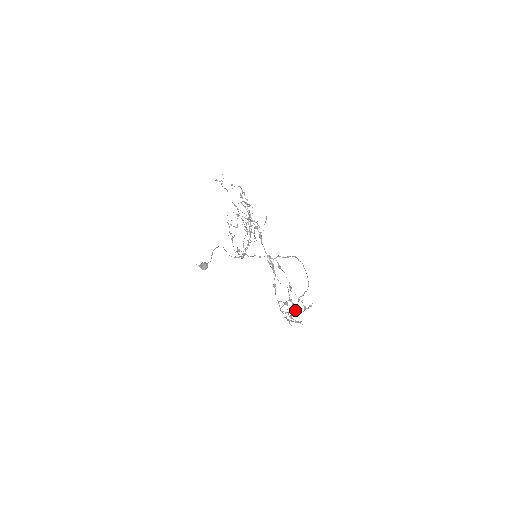
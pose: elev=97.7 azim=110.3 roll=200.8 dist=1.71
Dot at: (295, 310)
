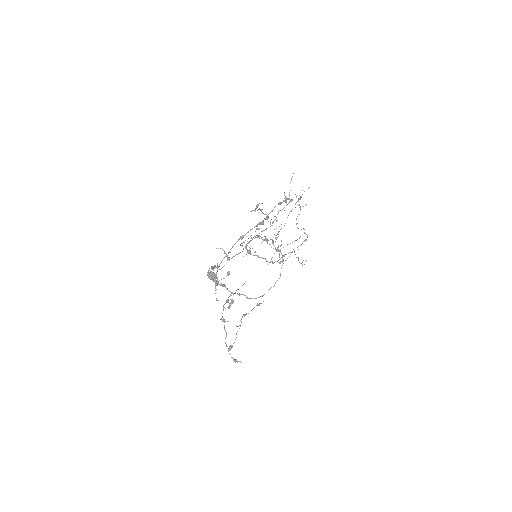
Dot at: occluded
